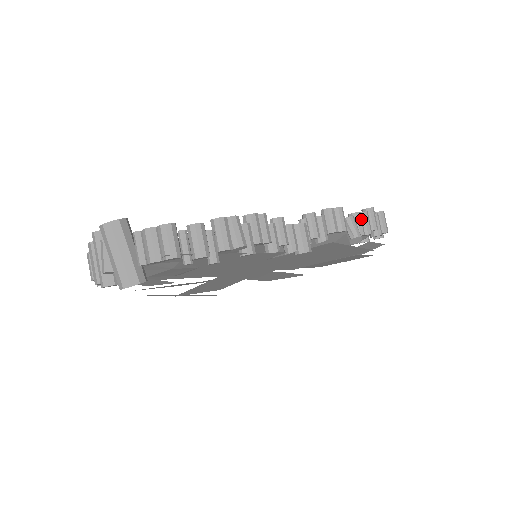
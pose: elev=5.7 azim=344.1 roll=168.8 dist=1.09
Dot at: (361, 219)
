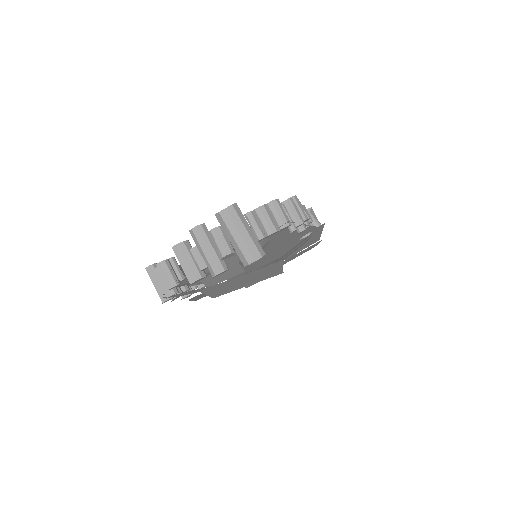
Dot at: (313, 214)
